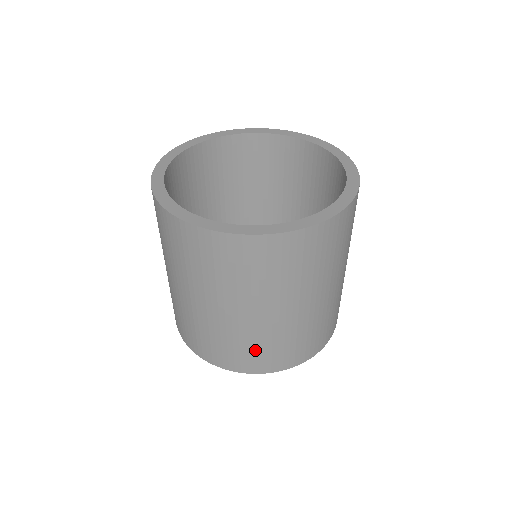
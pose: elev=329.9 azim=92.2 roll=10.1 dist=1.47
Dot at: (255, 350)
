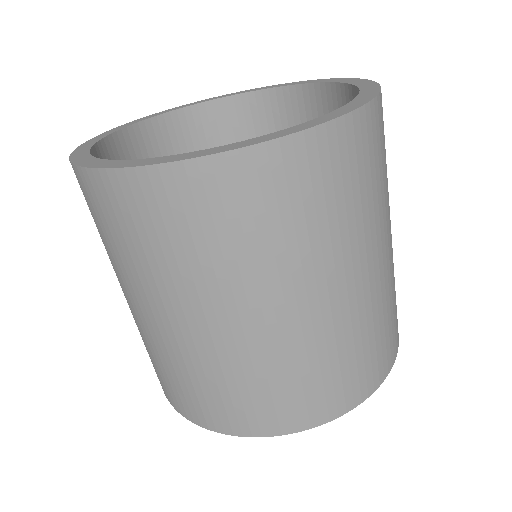
Dot at: (189, 385)
